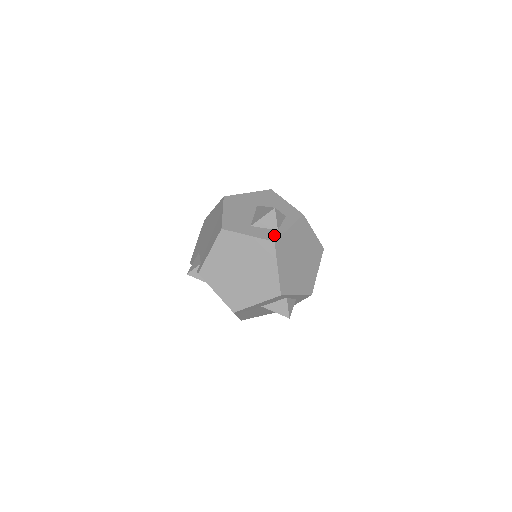
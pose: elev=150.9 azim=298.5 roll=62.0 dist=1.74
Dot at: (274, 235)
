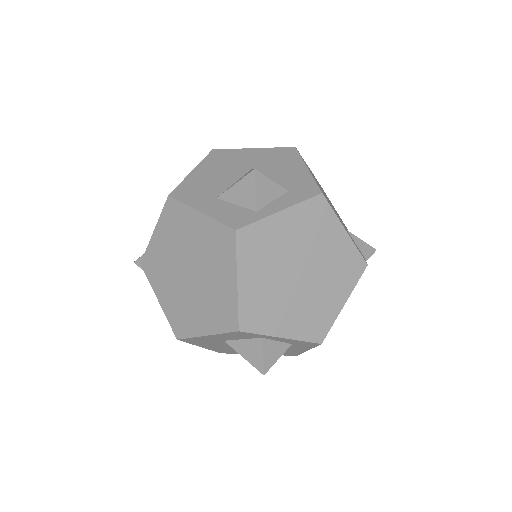
Dot at: (243, 219)
